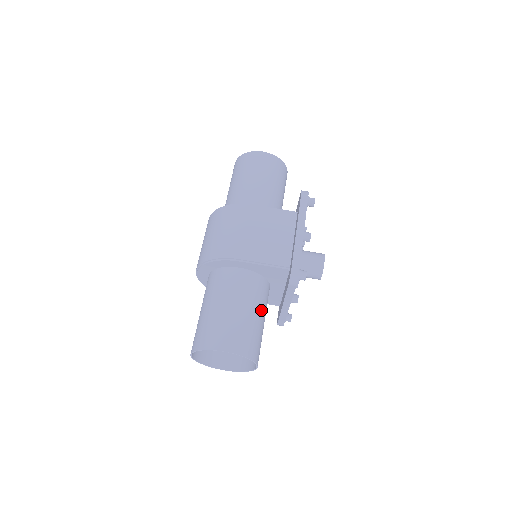
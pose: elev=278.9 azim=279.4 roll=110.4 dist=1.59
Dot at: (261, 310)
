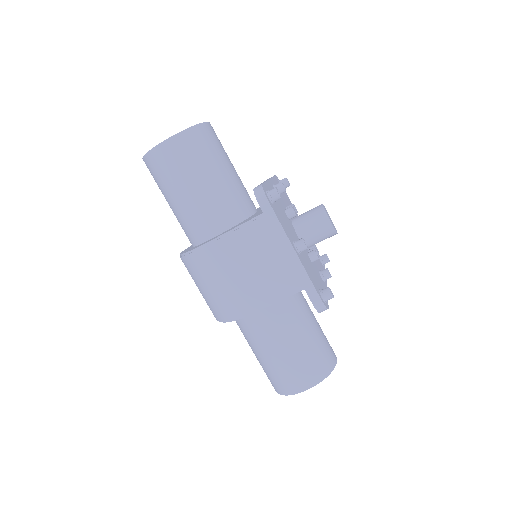
Dot at: (306, 322)
